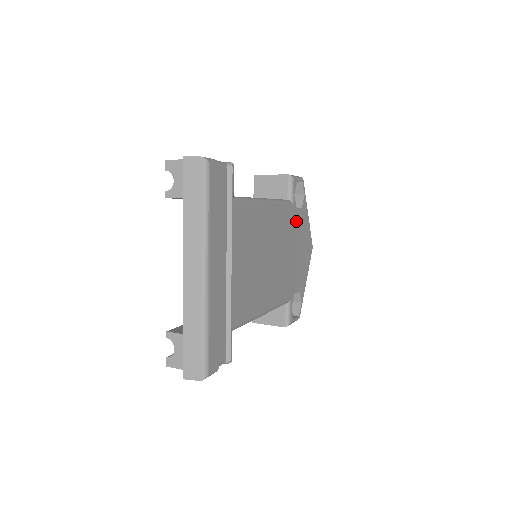
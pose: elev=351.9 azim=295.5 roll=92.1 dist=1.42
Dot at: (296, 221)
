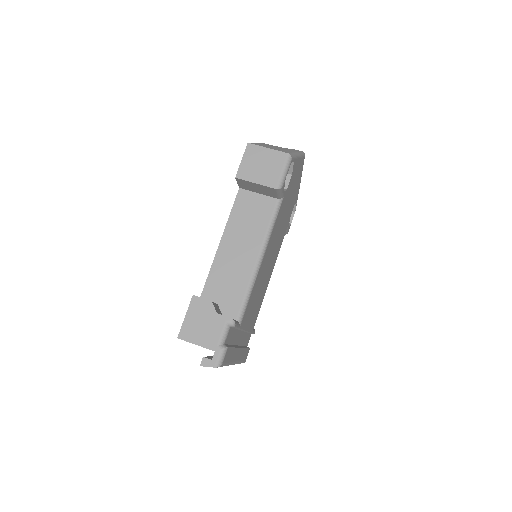
Dot at: (287, 194)
